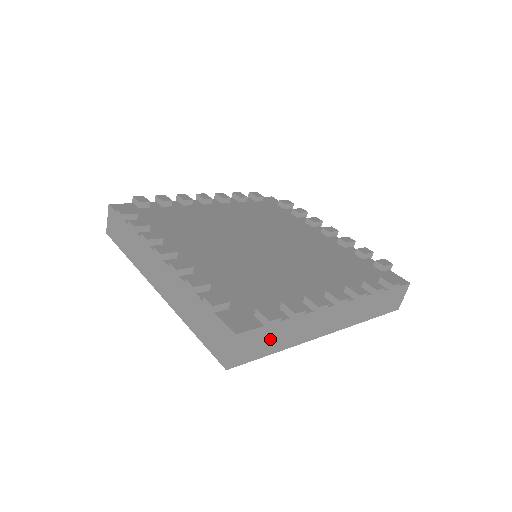
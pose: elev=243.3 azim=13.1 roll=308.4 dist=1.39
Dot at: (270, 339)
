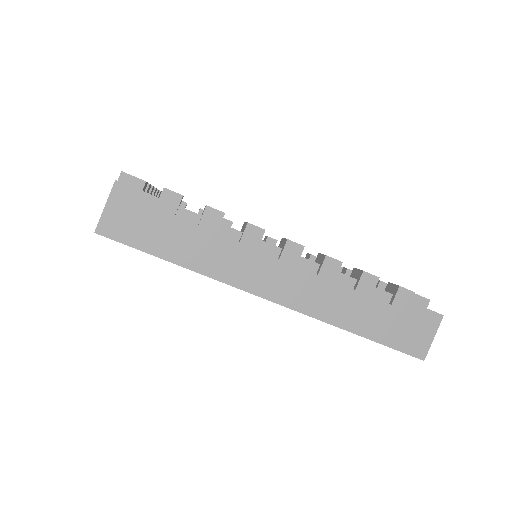
Dot at: (167, 230)
